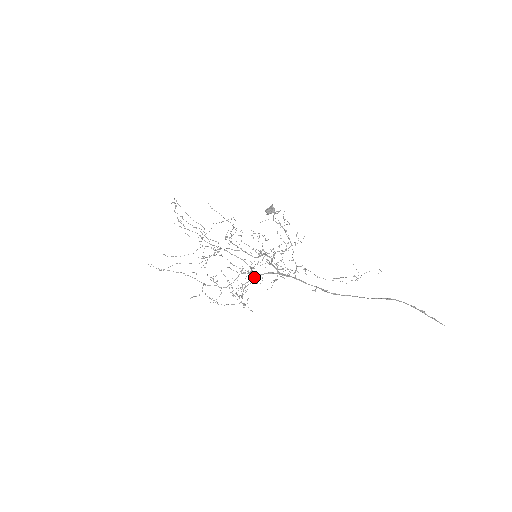
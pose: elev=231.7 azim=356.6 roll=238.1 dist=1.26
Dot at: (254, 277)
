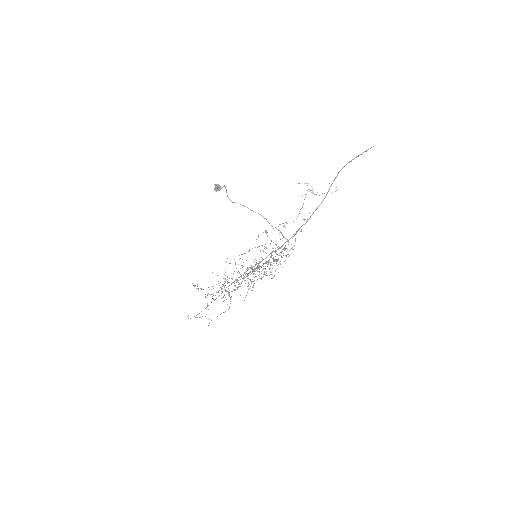
Dot at: (259, 262)
